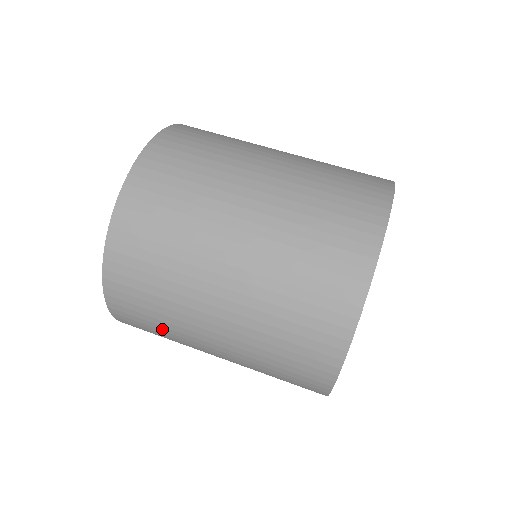
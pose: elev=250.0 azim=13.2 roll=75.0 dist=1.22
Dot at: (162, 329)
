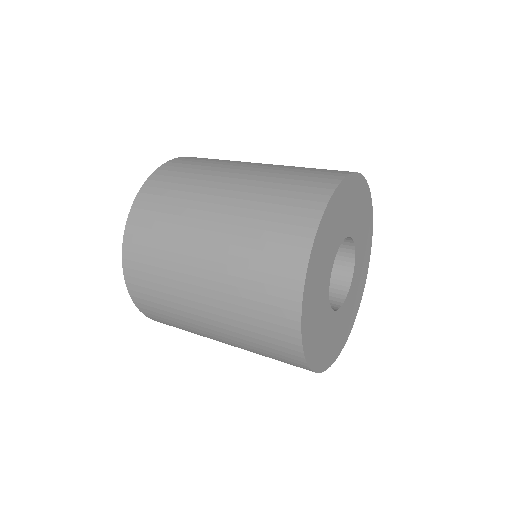
Dot at: occluded
